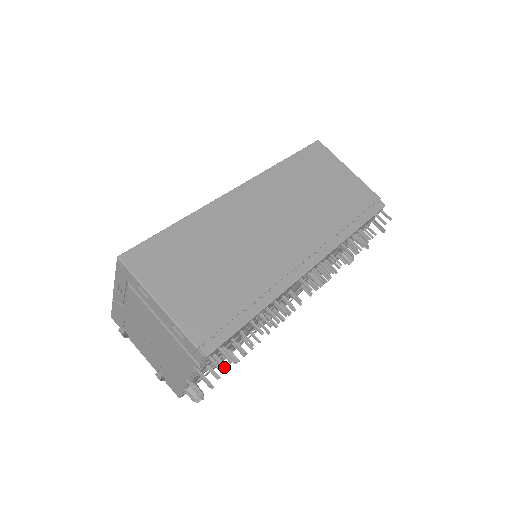
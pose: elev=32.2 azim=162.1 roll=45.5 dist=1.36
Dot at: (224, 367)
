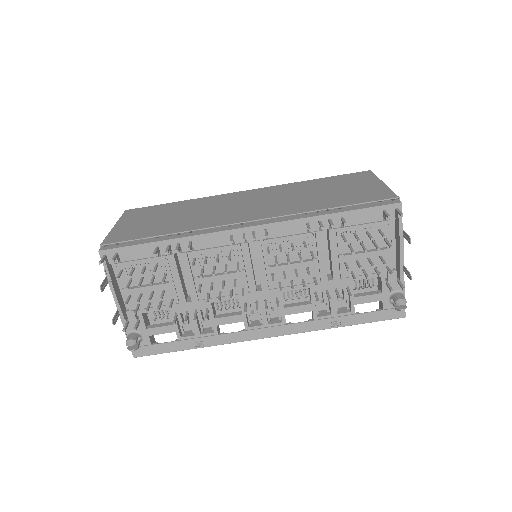
Dot at: (118, 276)
